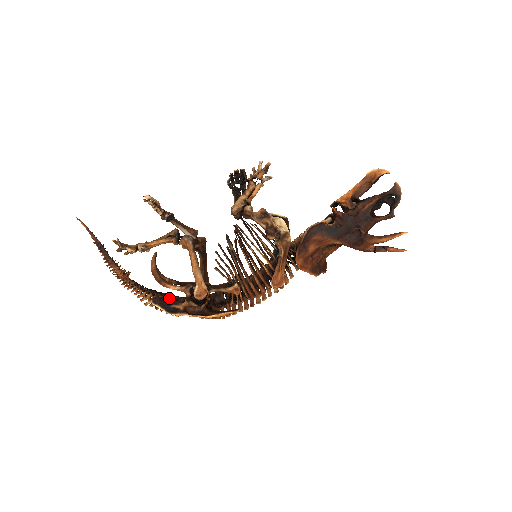
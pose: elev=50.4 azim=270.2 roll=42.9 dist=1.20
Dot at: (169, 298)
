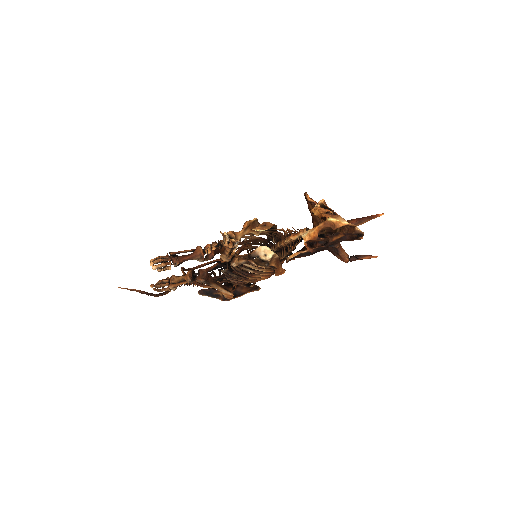
Dot at: occluded
